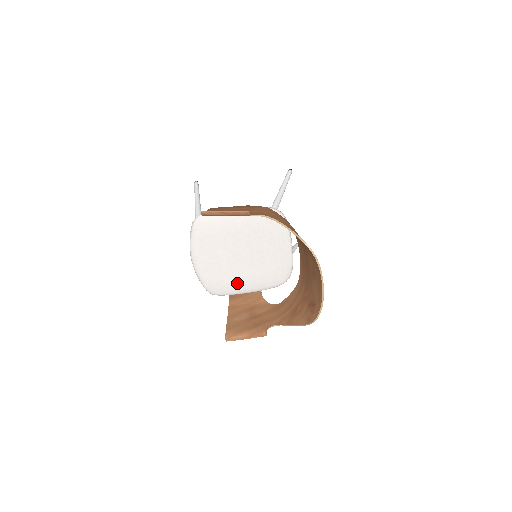
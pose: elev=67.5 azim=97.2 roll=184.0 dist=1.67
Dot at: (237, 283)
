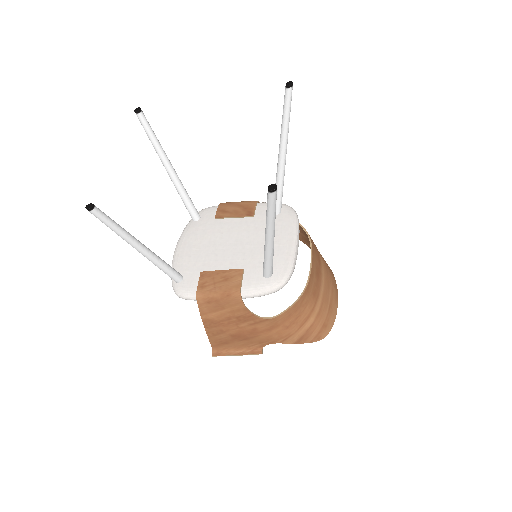
Dot at: occluded
